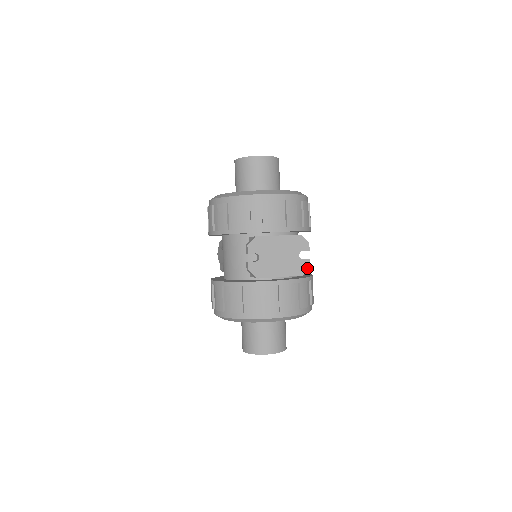
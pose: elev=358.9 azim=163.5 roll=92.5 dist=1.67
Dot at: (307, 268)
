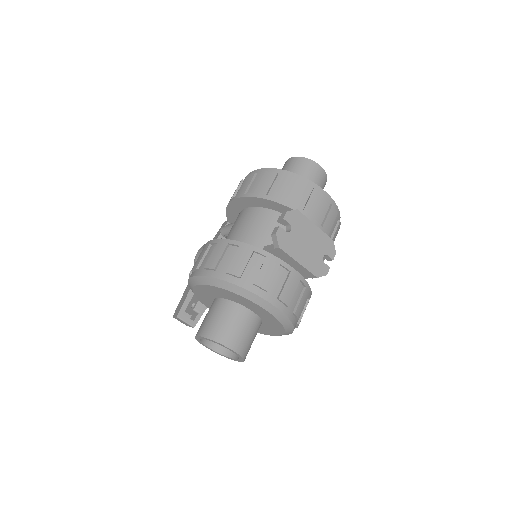
Dot at: (324, 274)
